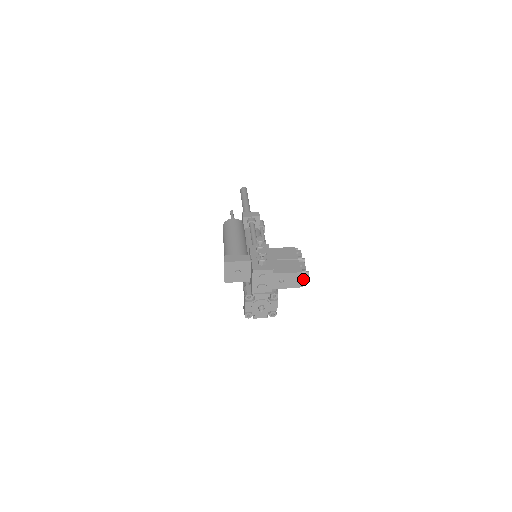
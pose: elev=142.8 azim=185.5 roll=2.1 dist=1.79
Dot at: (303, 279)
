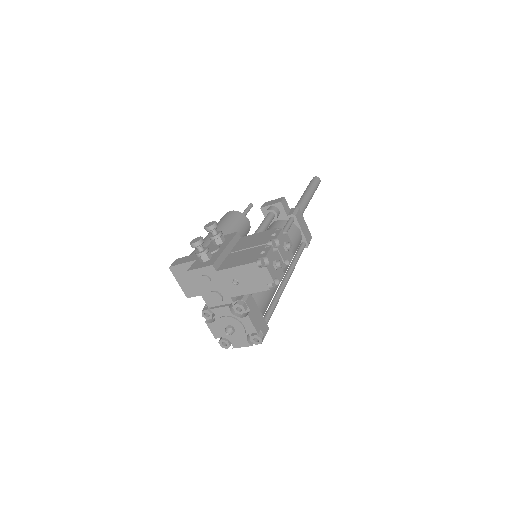
Dot at: (265, 273)
